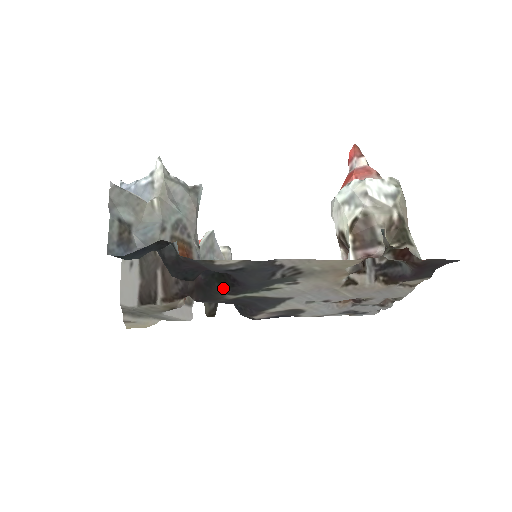
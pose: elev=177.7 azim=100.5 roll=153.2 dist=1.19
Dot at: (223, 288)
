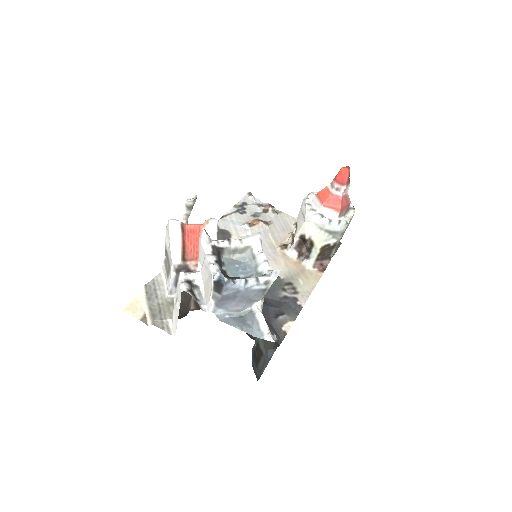
Dot at: occluded
